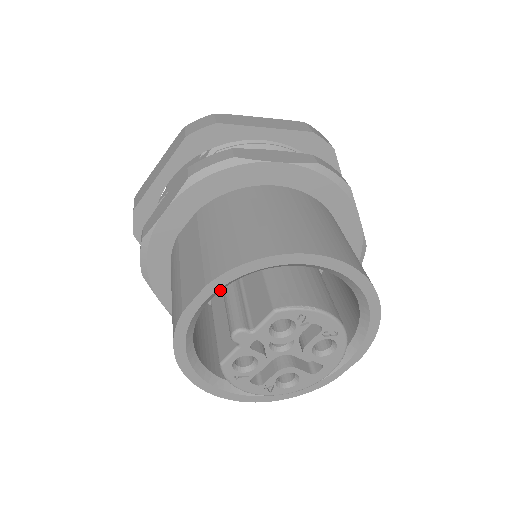
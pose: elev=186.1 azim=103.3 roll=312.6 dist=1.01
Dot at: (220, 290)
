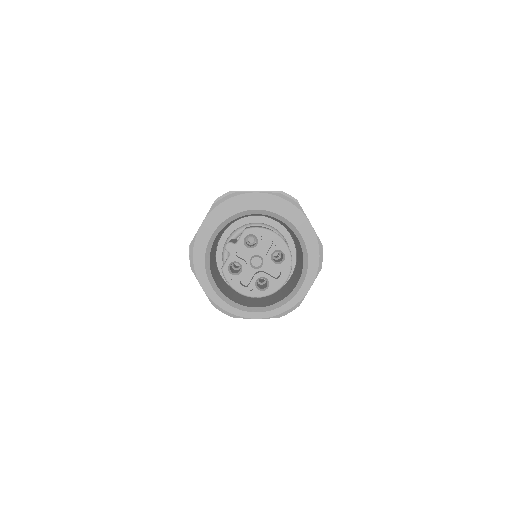
Dot at: (220, 230)
